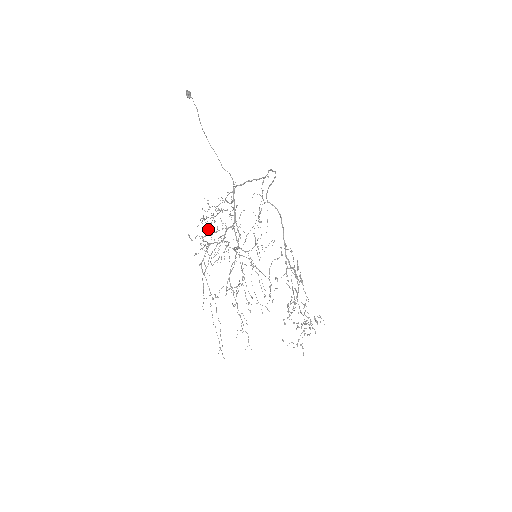
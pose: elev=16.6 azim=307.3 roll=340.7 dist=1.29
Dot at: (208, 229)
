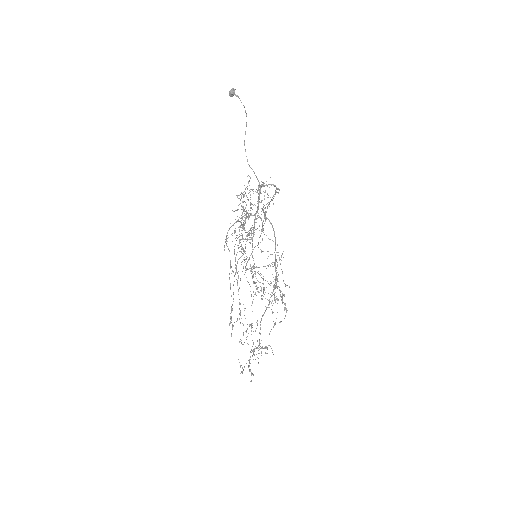
Dot at: occluded
